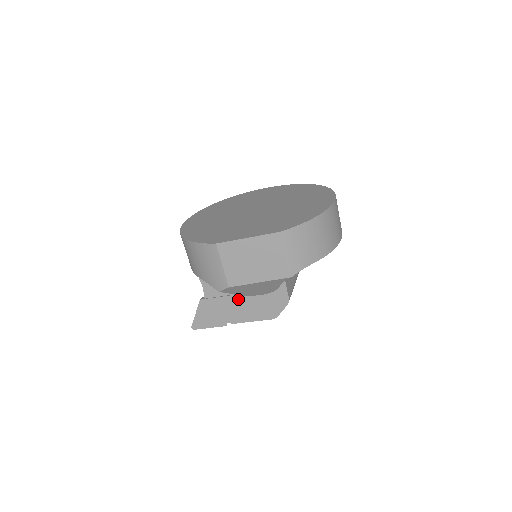
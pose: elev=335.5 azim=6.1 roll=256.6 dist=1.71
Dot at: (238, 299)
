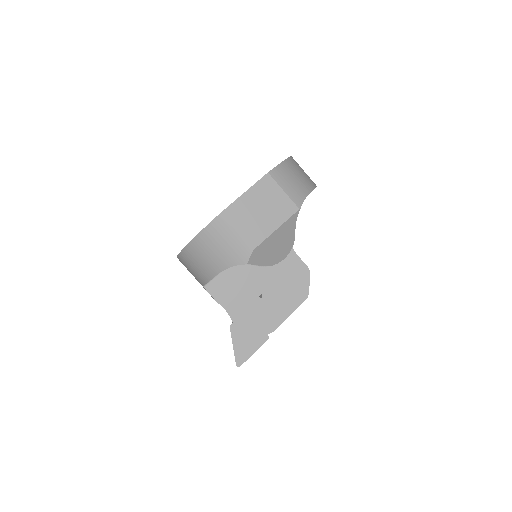
Dot at: (264, 300)
